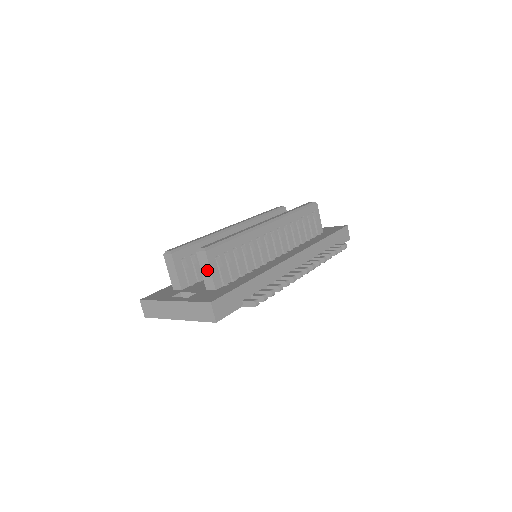
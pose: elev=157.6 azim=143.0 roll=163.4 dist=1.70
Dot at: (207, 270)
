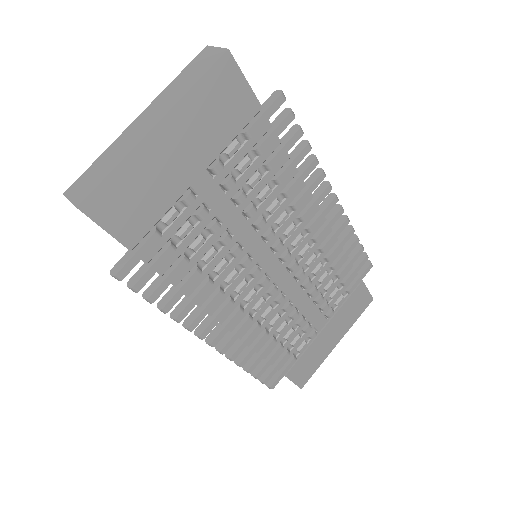
Dot at: occluded
